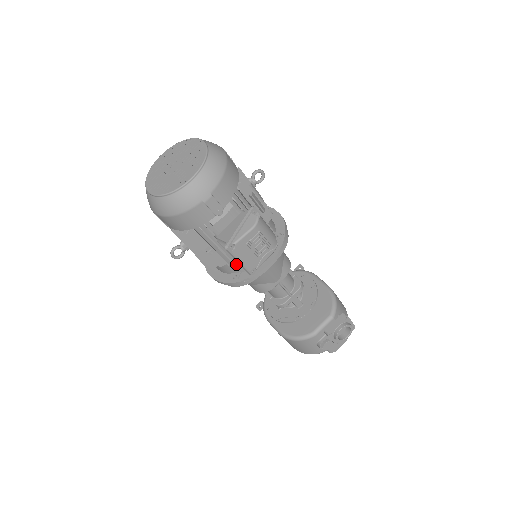
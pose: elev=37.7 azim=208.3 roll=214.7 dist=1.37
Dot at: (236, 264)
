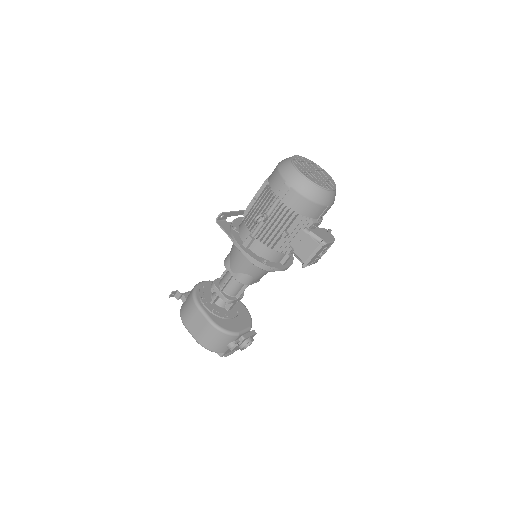
Dot at: (275, 253)
